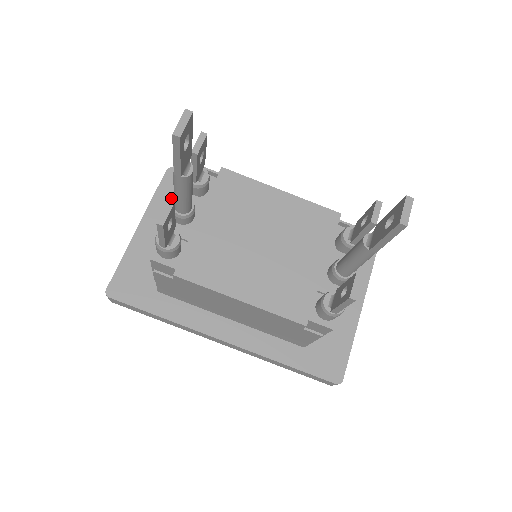
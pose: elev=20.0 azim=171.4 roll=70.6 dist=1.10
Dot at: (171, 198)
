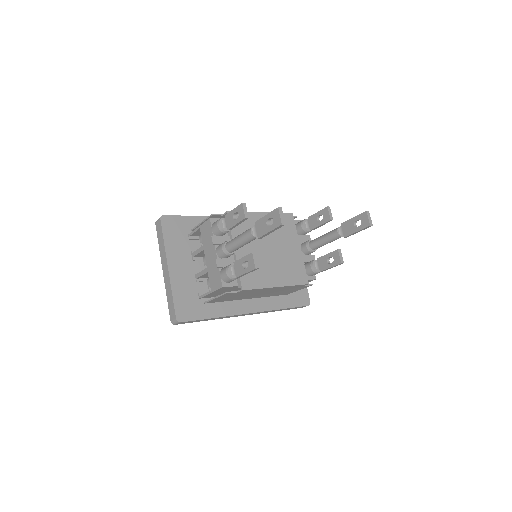
Dot at: (175, 238)
